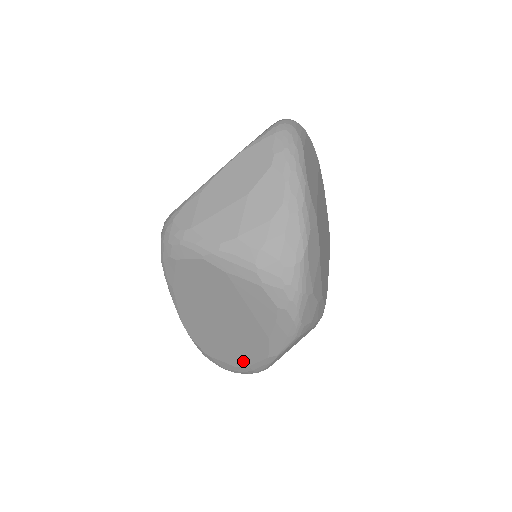
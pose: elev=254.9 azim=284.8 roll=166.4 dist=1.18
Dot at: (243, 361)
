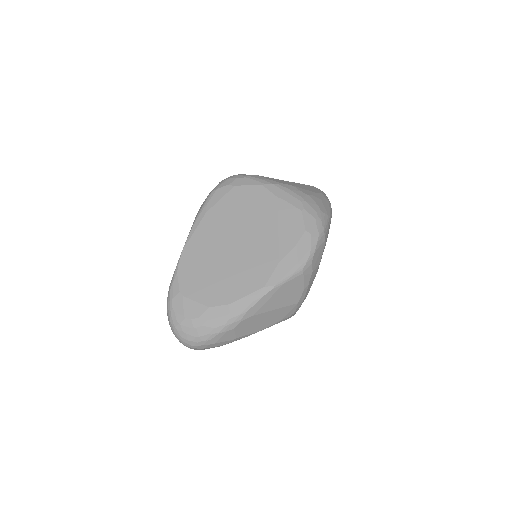
Dot at: (227, 297)
